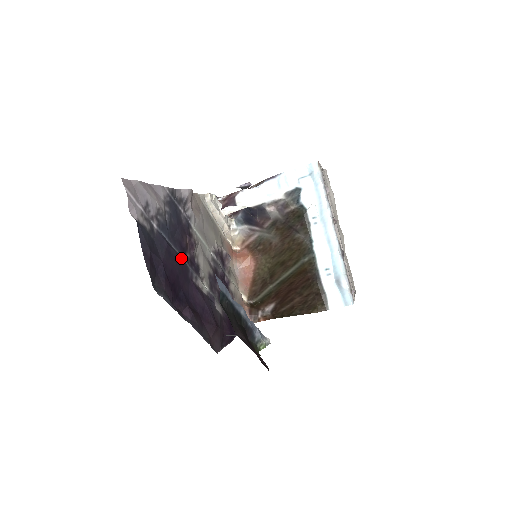
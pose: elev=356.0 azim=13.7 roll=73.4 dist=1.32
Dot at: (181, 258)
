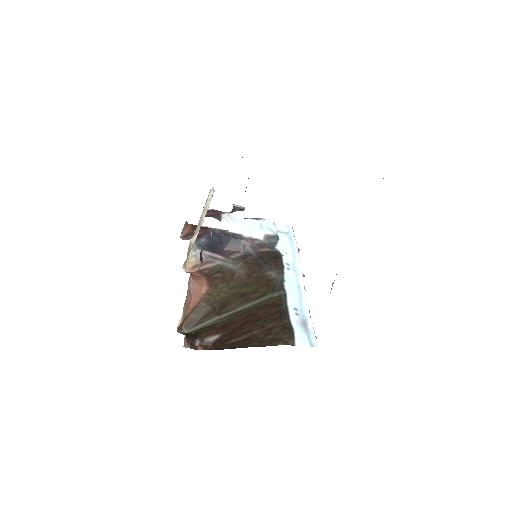
Dot at: occluded
